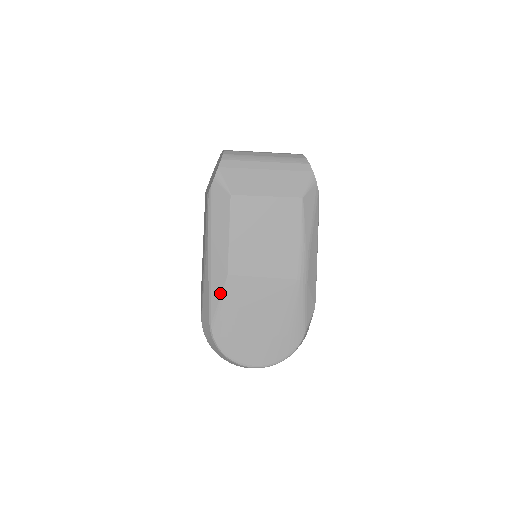
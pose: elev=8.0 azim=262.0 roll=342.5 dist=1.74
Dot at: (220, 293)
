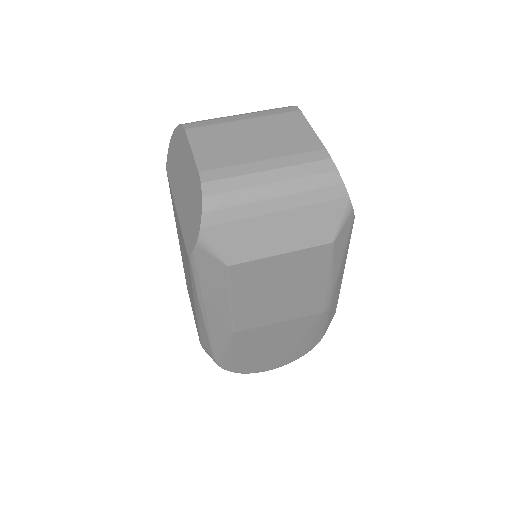
Dot at: (224, 343)
